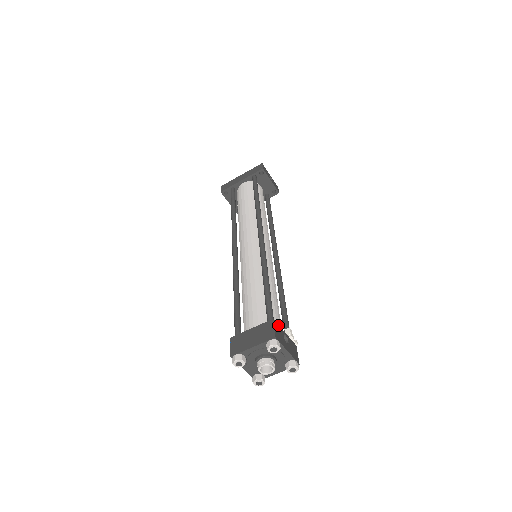
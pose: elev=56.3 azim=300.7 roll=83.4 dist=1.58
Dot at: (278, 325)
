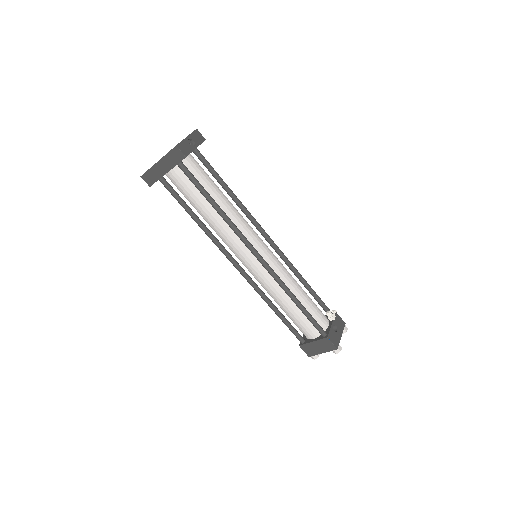
Dot at: (329, 333)
